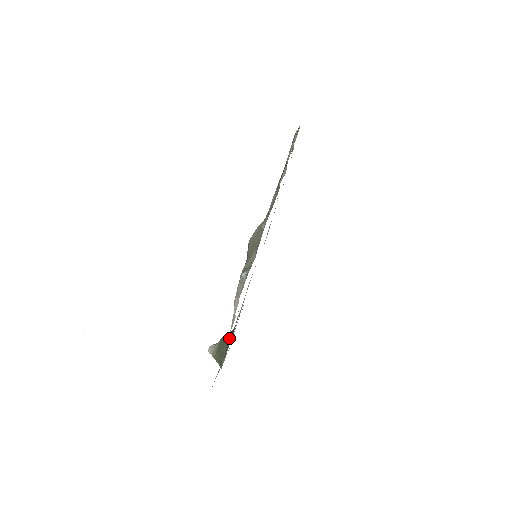
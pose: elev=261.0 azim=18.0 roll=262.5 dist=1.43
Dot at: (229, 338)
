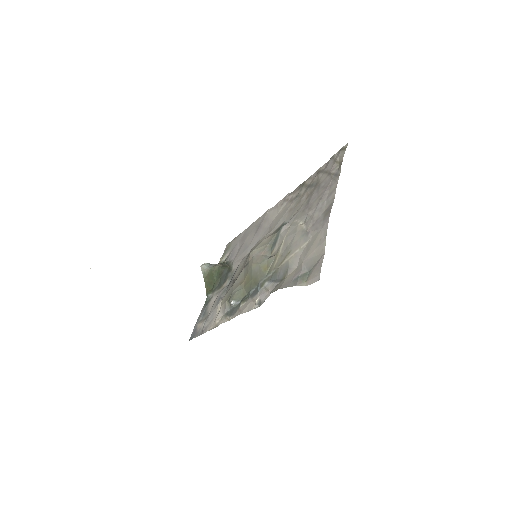
Dot at: (219, 276)
